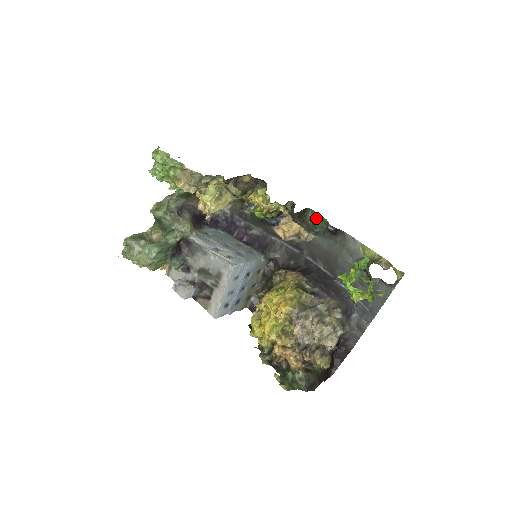
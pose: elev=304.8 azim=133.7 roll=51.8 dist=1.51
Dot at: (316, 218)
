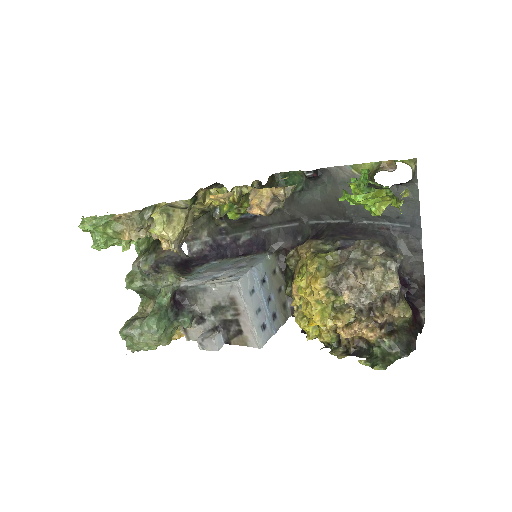
Dot at: (289, 178)
